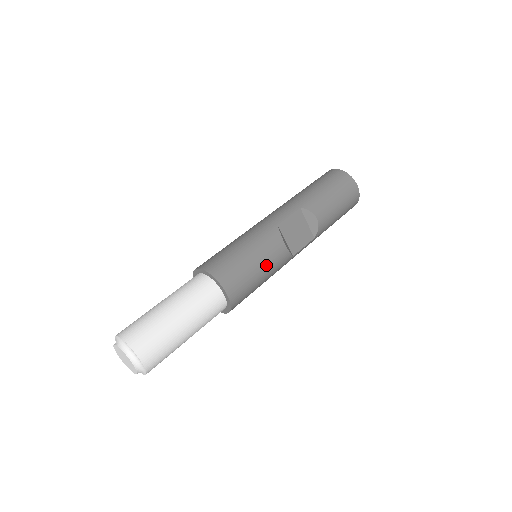
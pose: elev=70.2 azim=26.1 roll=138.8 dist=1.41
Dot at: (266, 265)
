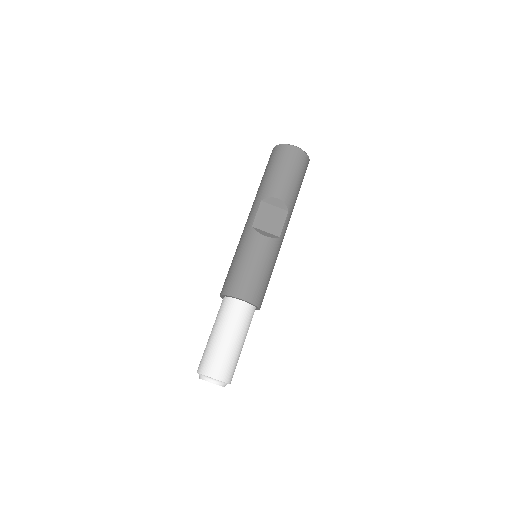
Dot at: (260, 260)
